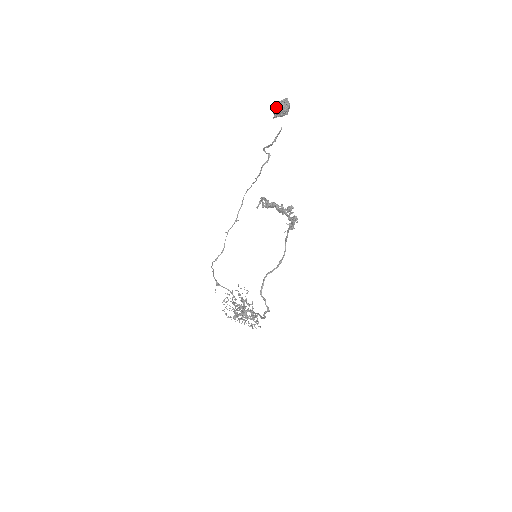
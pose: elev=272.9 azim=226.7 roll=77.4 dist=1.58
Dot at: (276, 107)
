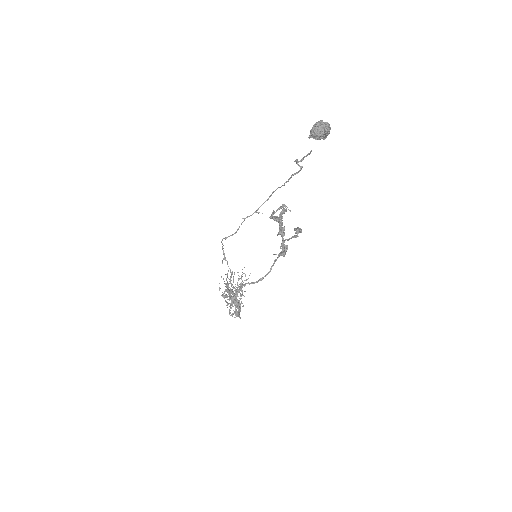
Dot at: (314, 127)
